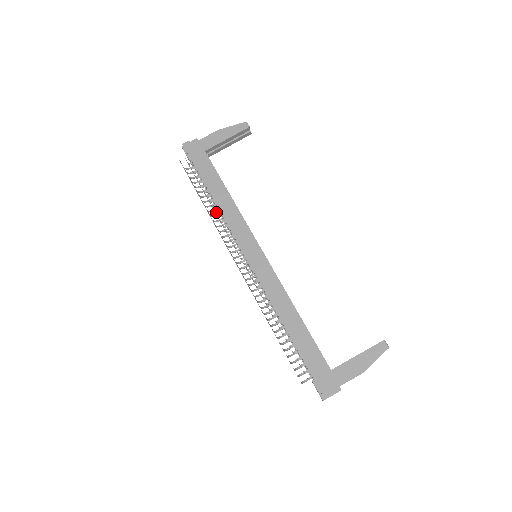
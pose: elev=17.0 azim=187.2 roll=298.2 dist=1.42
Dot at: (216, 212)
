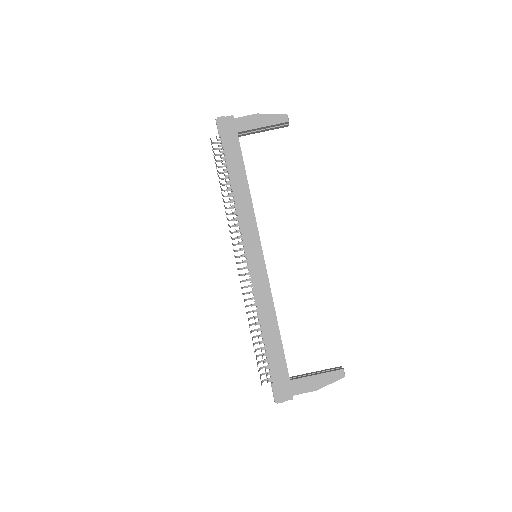
Dot at: occluded
